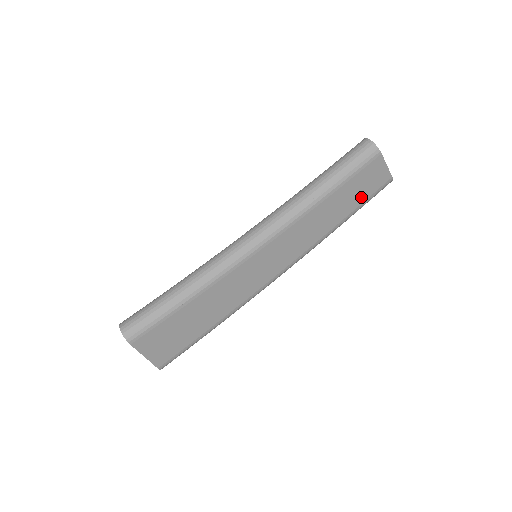
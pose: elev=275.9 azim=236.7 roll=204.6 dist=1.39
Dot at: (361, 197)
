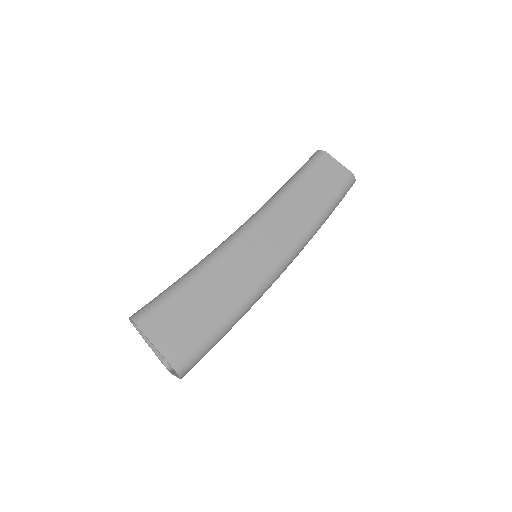
Dot at: (330, 188)
